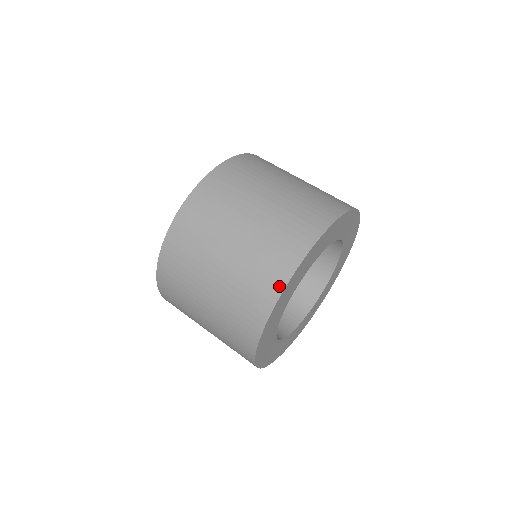
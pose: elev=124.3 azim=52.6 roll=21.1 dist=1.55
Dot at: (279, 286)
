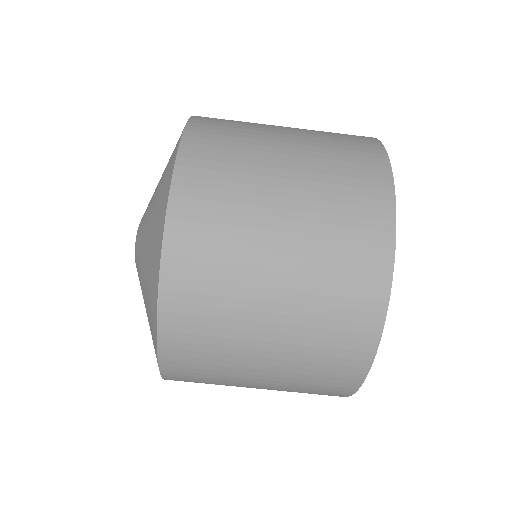
Dot at: (357, 377)
